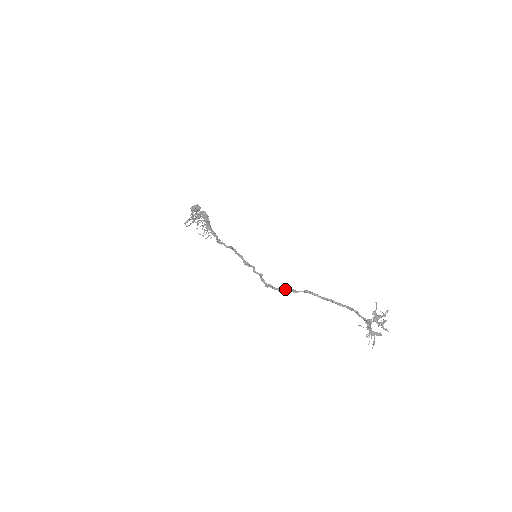
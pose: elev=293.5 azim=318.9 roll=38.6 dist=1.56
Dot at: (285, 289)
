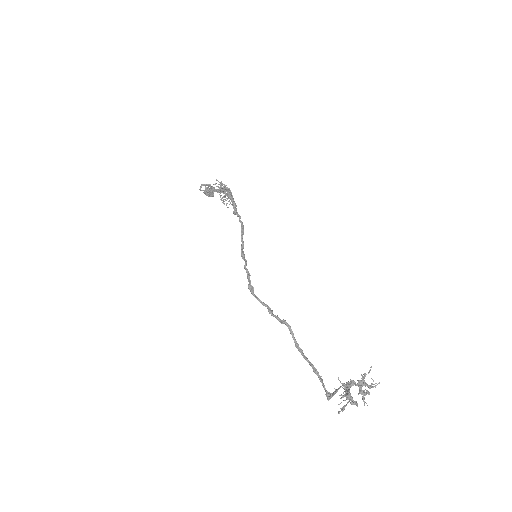
Dot at: (265, 304)
